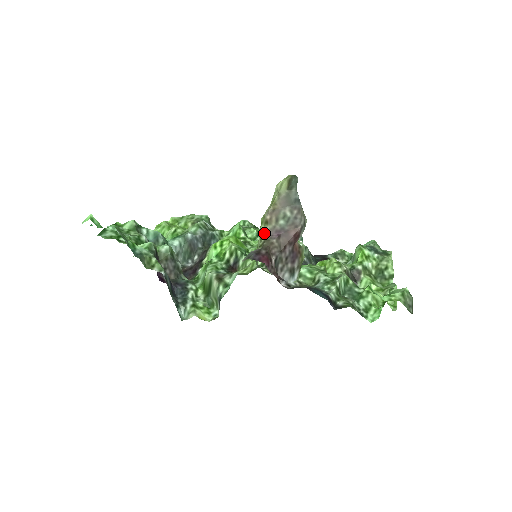
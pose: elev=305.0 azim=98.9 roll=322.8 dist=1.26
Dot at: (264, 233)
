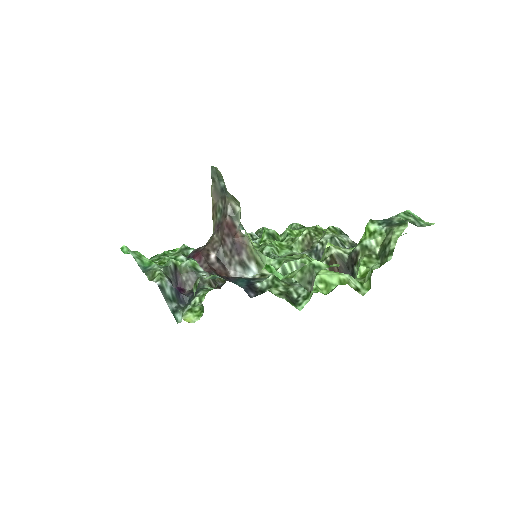
Dot at: (213, 230)
